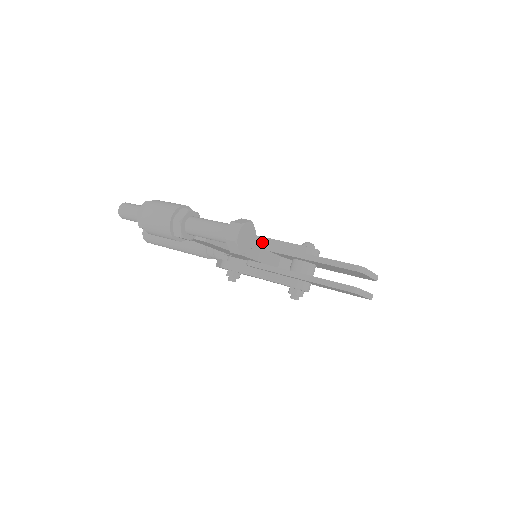
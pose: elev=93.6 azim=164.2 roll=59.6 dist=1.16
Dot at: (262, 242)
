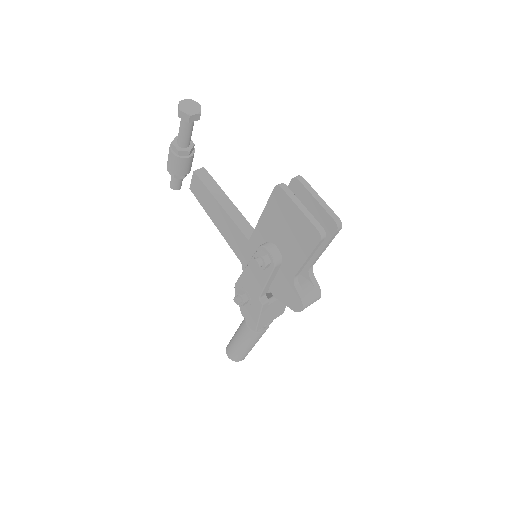
Dot at: occluded
